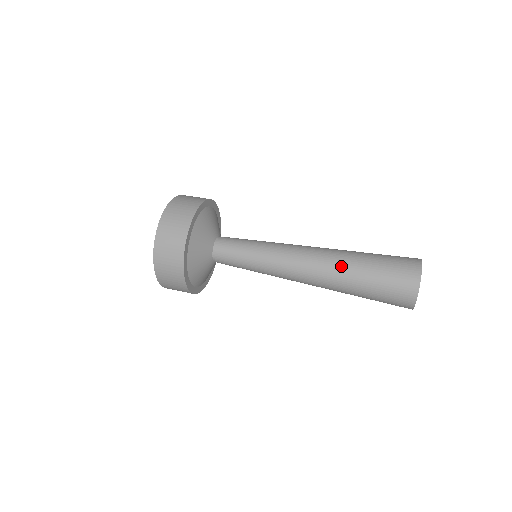
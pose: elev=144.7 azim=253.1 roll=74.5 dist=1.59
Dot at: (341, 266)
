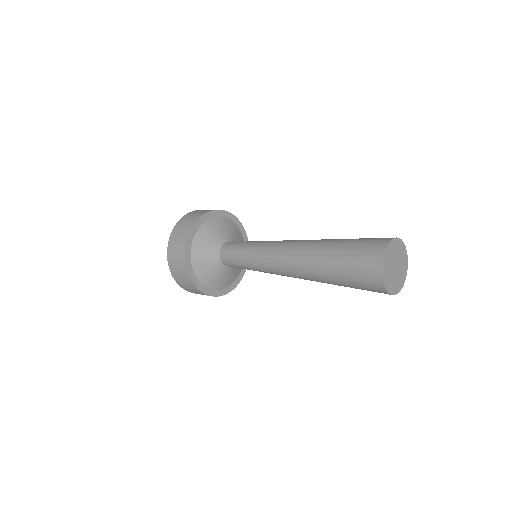
Dot at: (316, 246)
